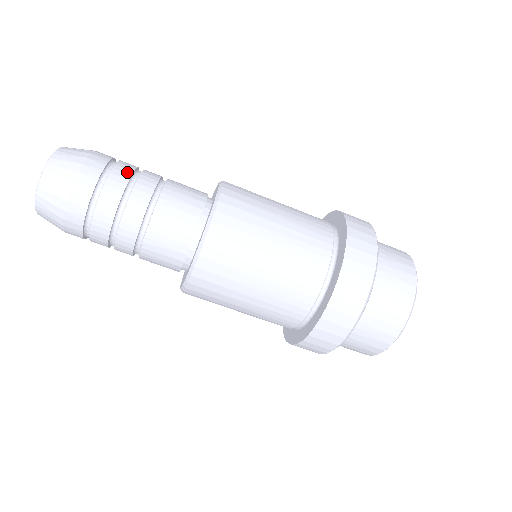
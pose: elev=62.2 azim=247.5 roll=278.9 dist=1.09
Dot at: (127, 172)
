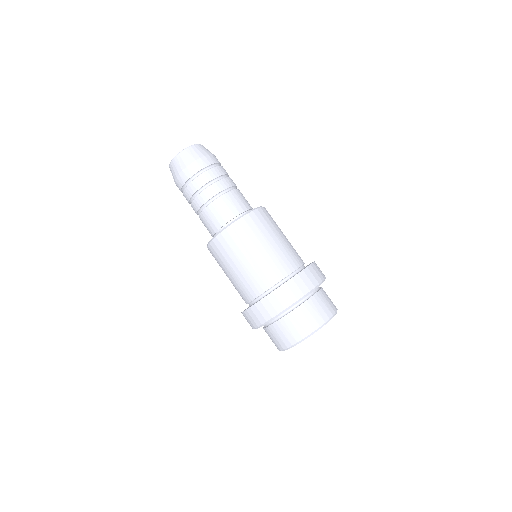
Dot at: occluded
